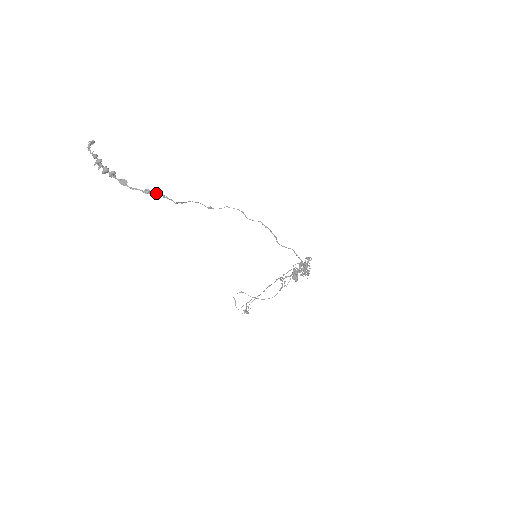
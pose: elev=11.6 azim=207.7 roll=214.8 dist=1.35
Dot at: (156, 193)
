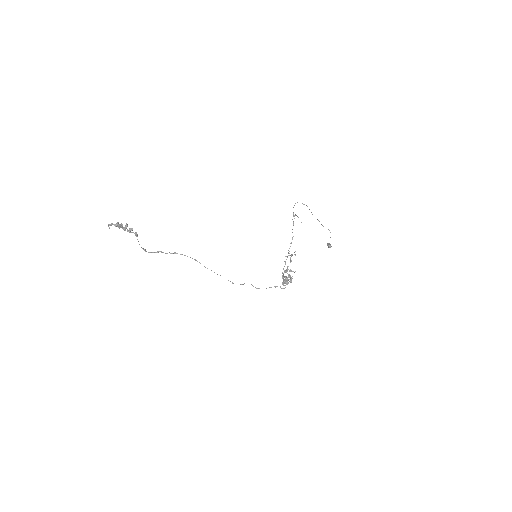
Dot at: occluded
